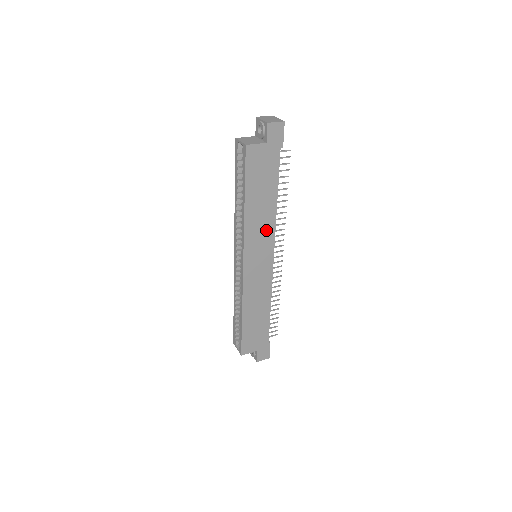
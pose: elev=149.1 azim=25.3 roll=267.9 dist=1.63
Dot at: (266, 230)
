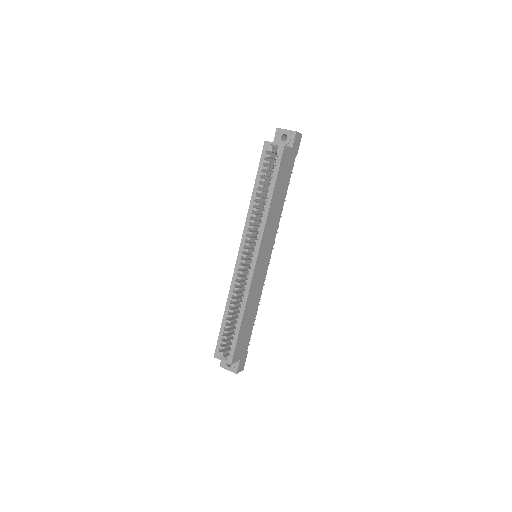
Dot at: (274, 228)
